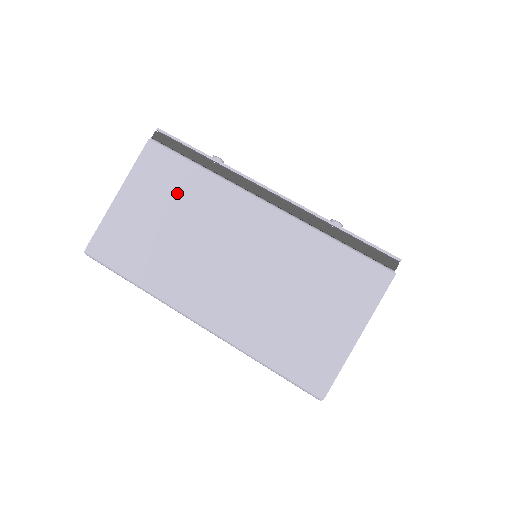
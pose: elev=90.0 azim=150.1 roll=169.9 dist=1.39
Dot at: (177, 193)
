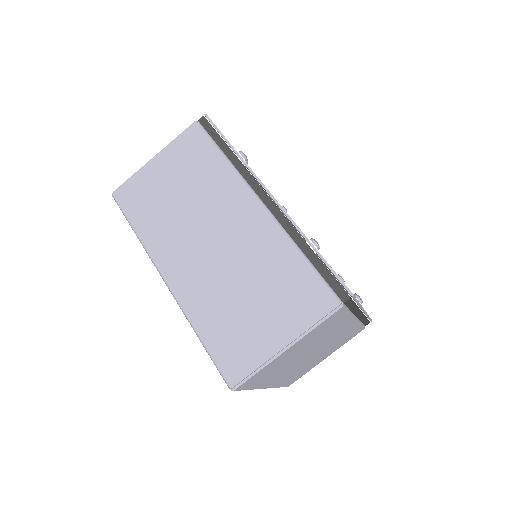
Dot at: (196, 170)
